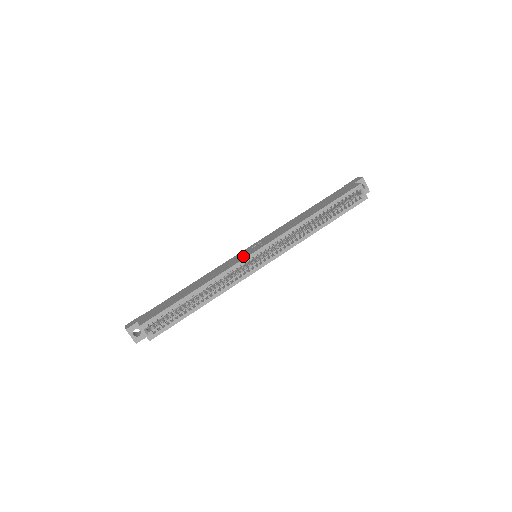
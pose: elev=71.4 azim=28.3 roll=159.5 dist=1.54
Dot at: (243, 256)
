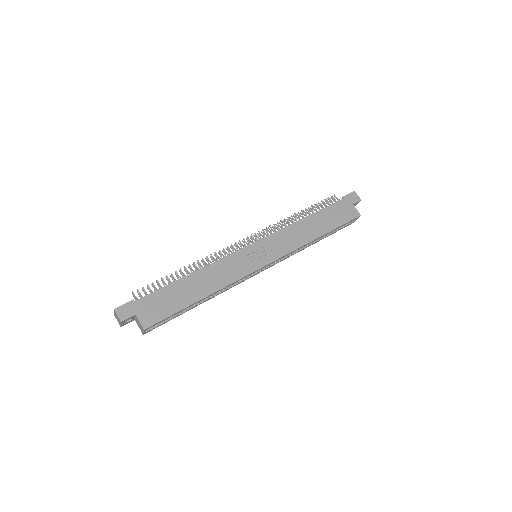
Dot at: (252, 264)
